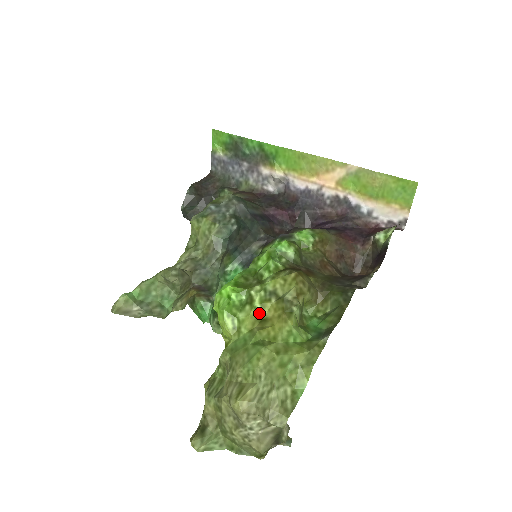
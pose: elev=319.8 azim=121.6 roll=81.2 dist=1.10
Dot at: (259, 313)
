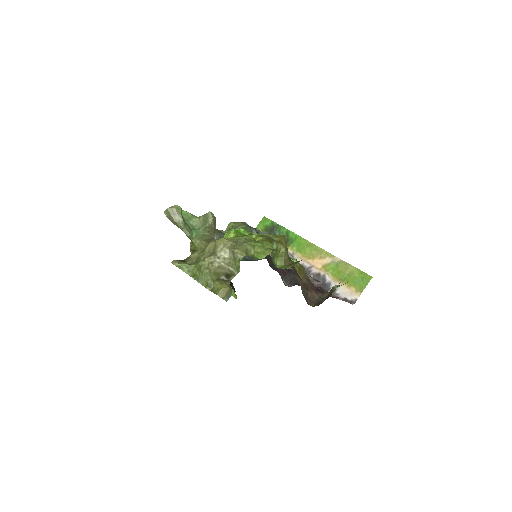
Dot at: occluded
